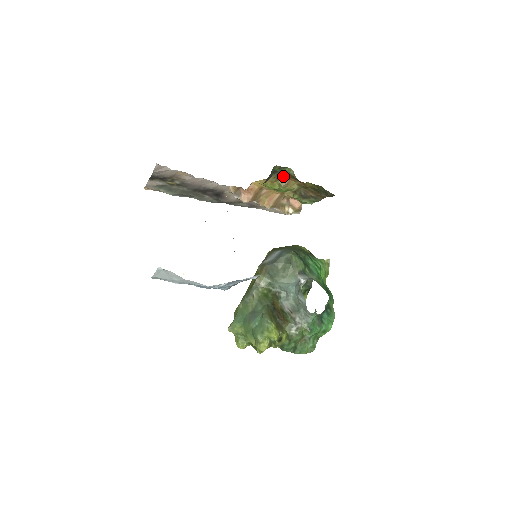
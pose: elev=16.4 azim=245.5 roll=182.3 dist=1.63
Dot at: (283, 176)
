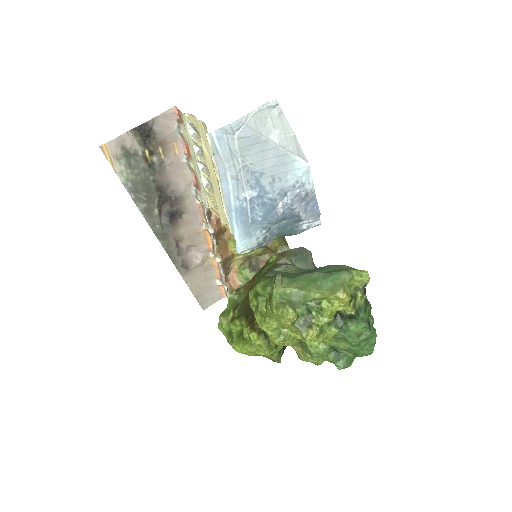
Dot at: occluded
